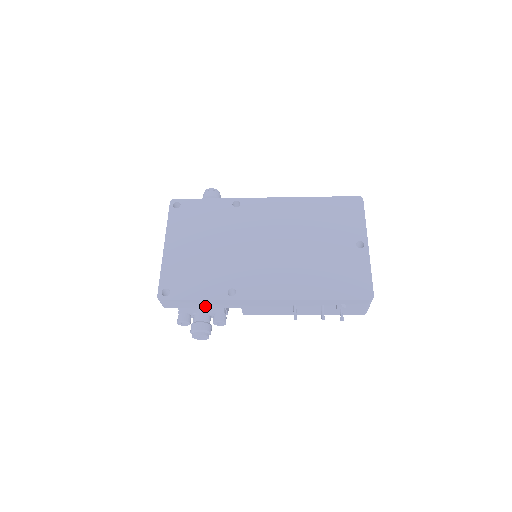
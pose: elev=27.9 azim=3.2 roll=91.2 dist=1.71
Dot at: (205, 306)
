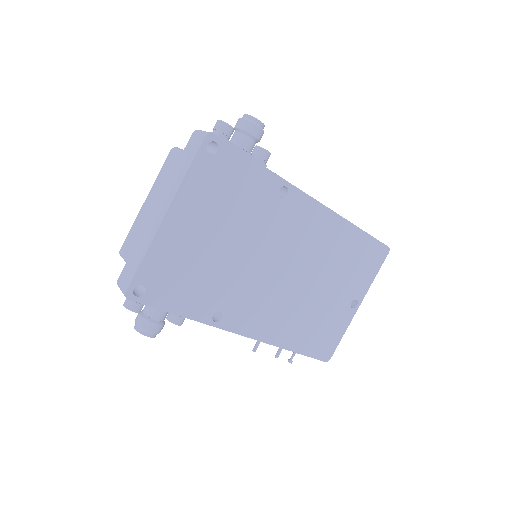
Dot at: occluded
